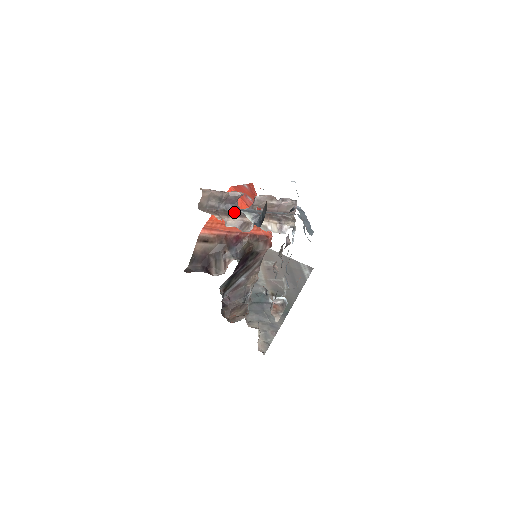
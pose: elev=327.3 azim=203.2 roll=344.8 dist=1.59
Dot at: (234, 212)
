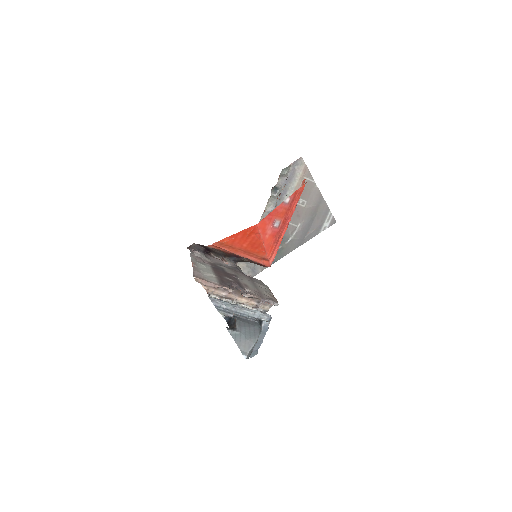
Dot at: occluded
